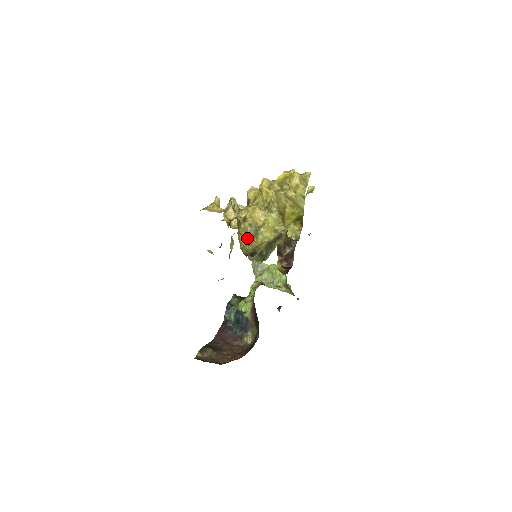
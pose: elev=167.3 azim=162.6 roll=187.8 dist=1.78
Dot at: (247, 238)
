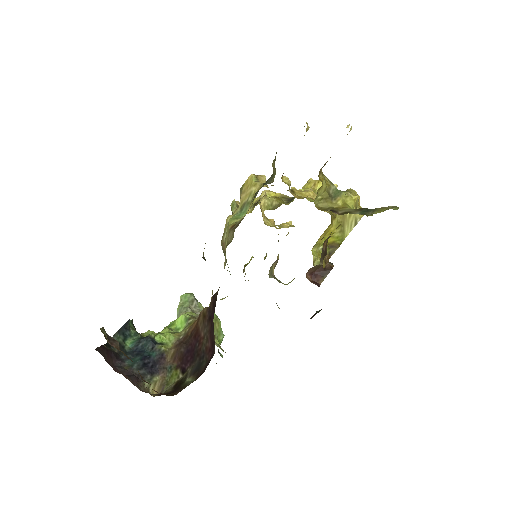
Dot at: (325, 190)
